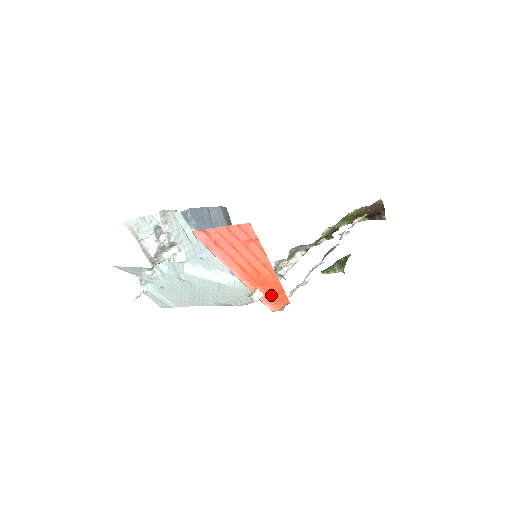
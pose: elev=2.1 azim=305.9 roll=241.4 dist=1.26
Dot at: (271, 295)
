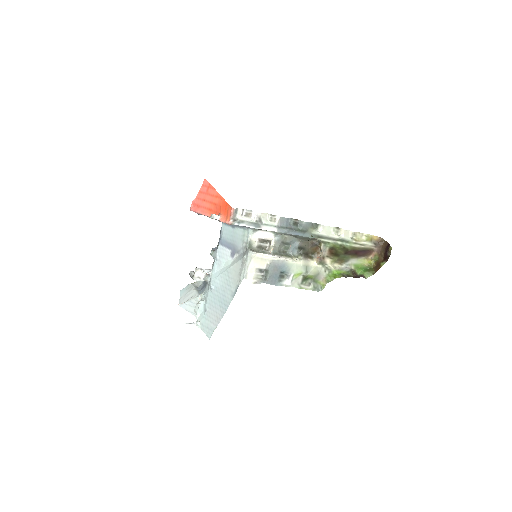
Dot at: (224, 213)
